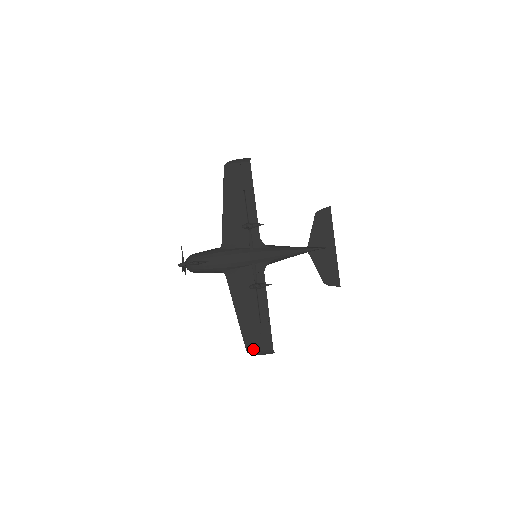
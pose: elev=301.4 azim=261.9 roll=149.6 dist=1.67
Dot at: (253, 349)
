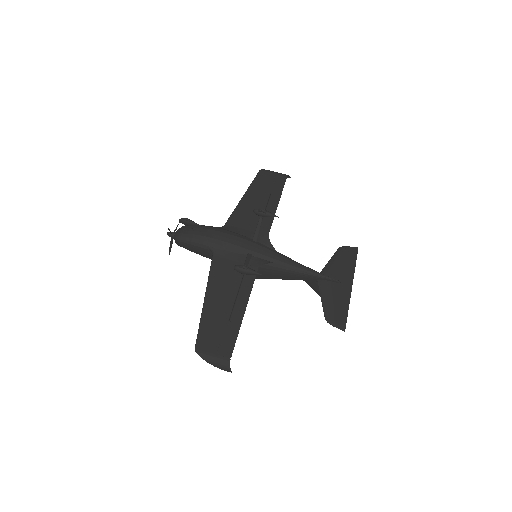
Dot at: (204, 349)
